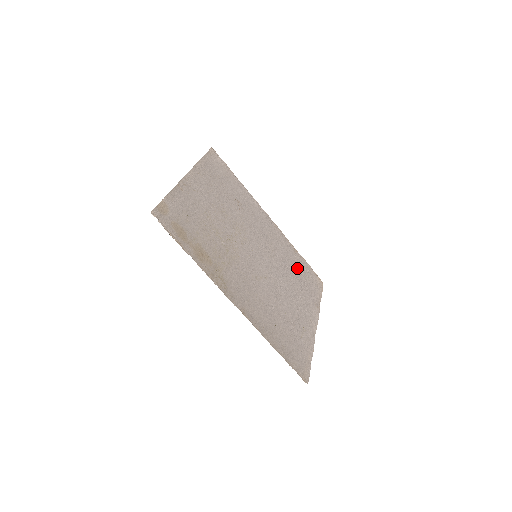
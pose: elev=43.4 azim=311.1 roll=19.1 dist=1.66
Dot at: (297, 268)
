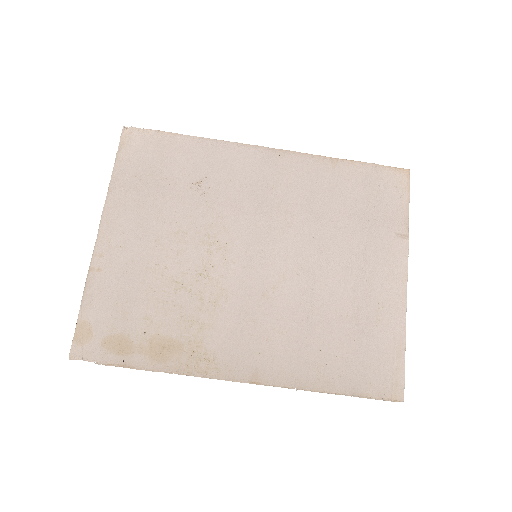
Dot at: (344, 196)
